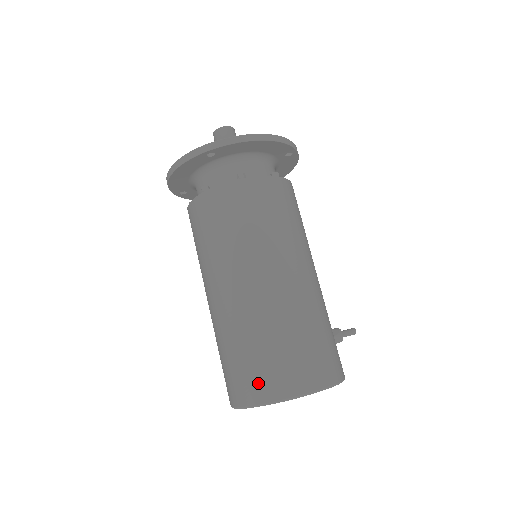
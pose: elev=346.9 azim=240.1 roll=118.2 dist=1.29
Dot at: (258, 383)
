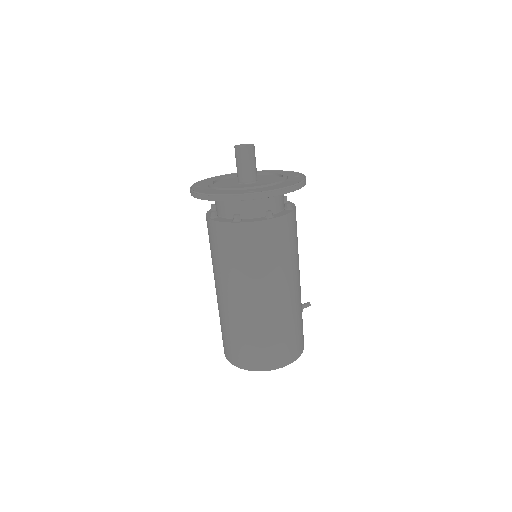
Dot at: (260, 359)
